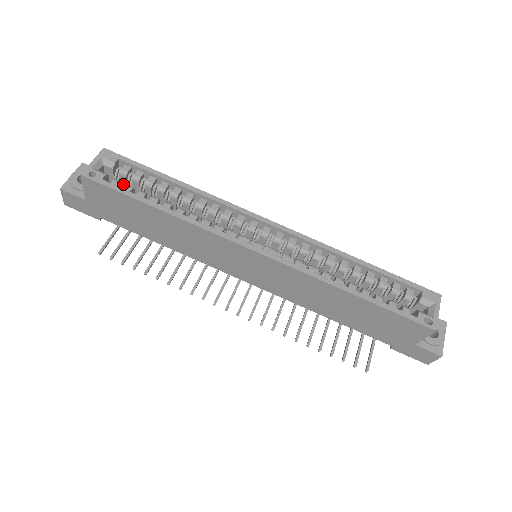
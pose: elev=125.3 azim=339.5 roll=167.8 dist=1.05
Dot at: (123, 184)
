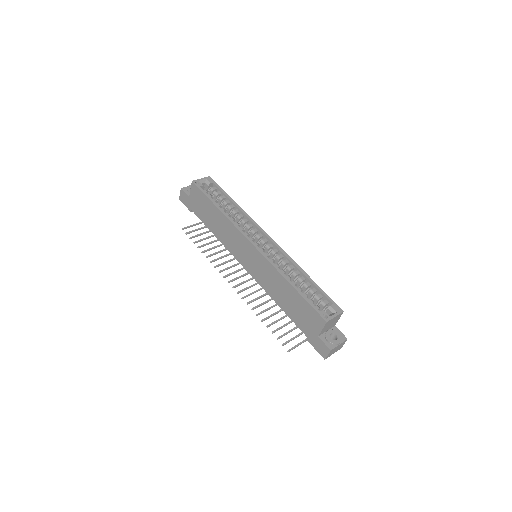
Dot at: occluded
